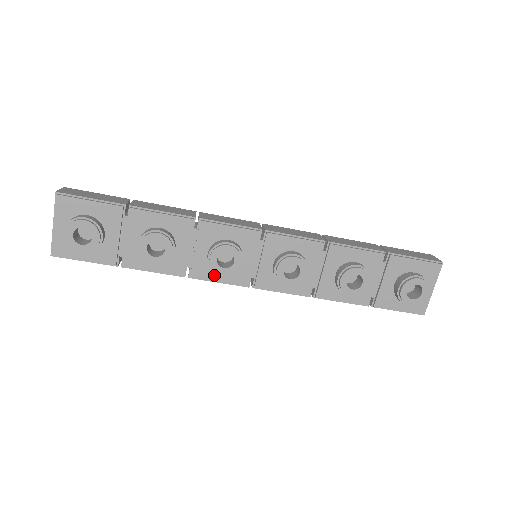
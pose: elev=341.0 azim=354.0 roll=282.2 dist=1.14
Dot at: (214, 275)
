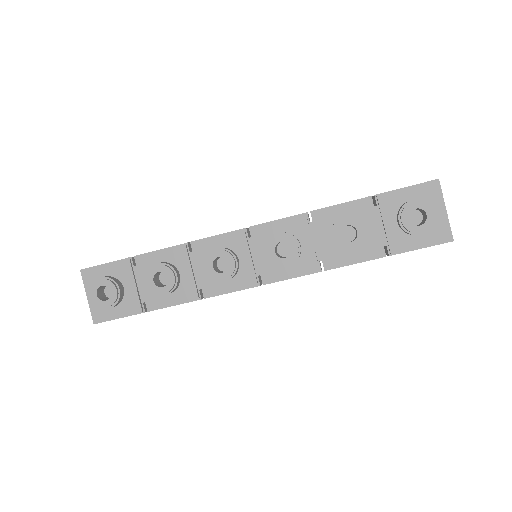
Dot at: (223, 286)
